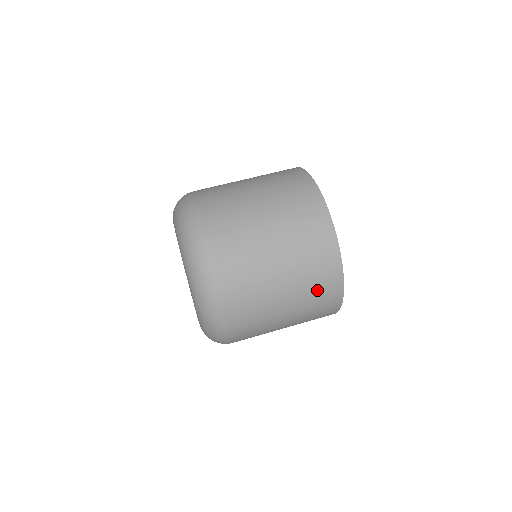
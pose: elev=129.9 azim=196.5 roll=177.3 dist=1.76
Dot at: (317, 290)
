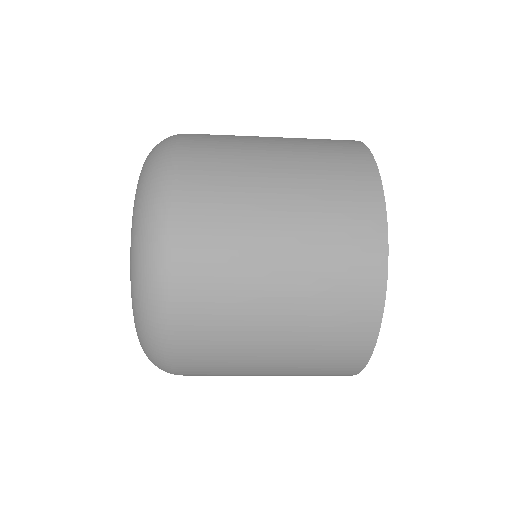
Dot at: occluded
